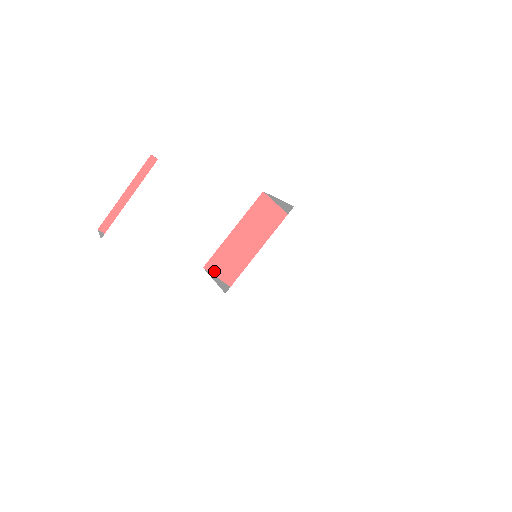
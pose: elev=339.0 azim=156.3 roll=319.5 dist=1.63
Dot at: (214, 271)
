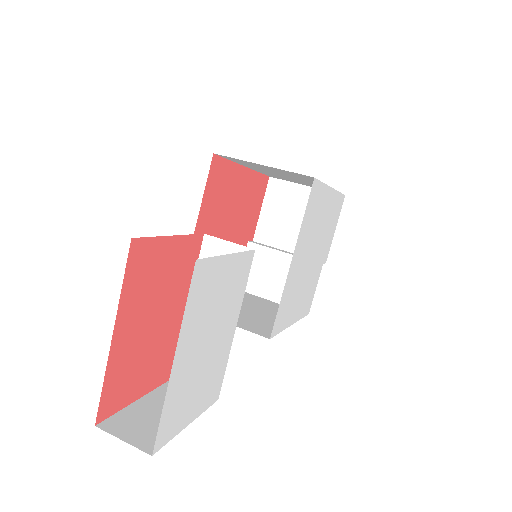
Dot at: occluded
